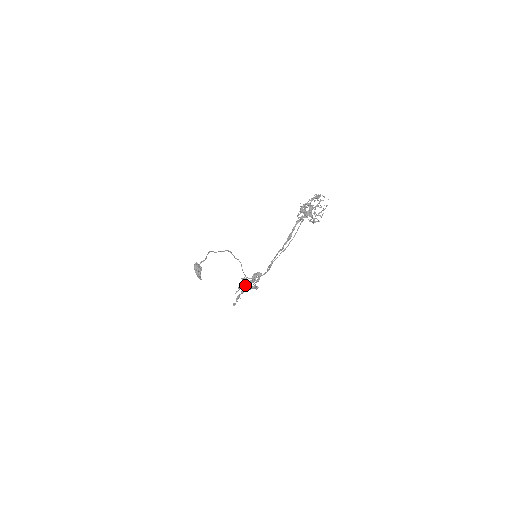
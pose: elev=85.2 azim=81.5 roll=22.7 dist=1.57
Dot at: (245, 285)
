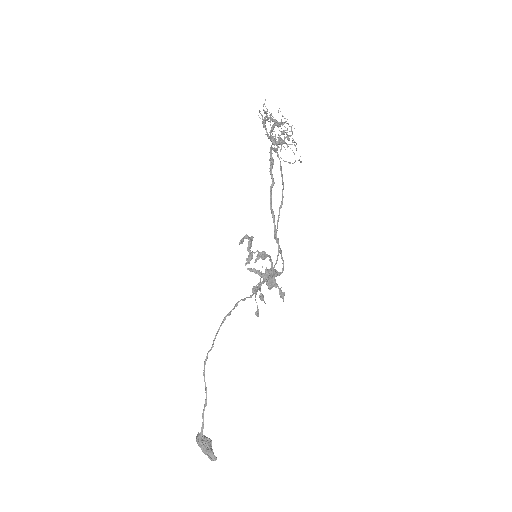
Dot at: (249, 237)
